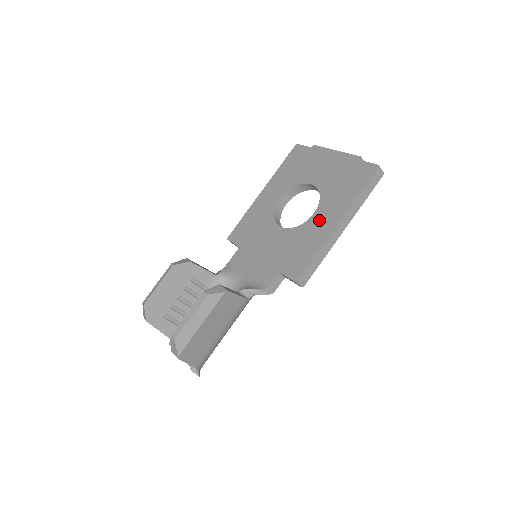
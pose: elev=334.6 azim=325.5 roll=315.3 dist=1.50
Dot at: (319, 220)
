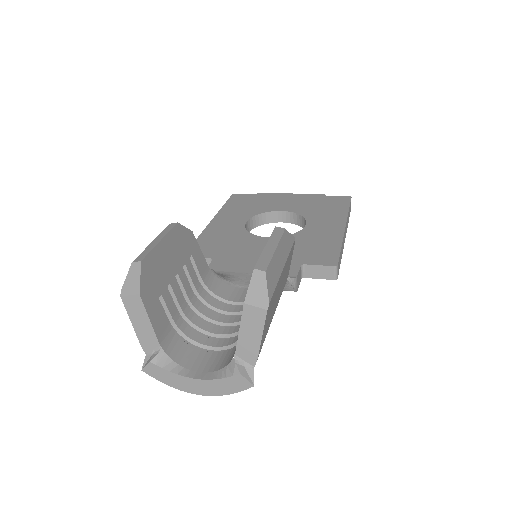
Dot at: (319, 227)
